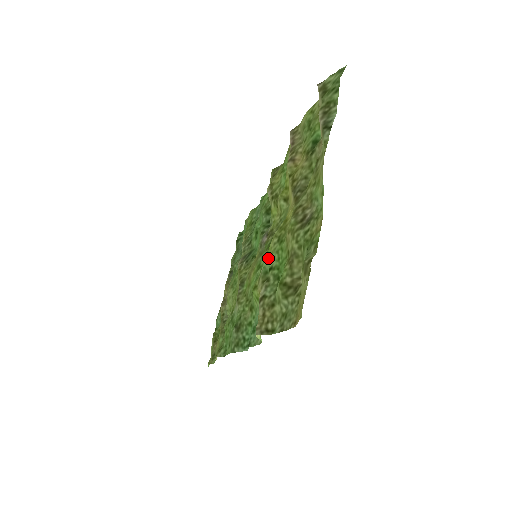
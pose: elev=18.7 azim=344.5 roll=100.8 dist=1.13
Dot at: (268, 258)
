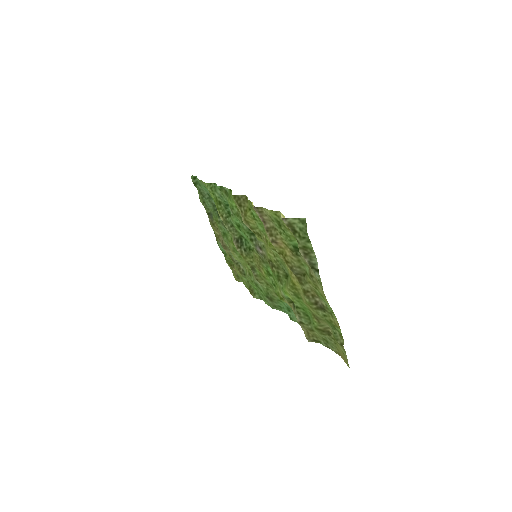
Dot at: occluded
